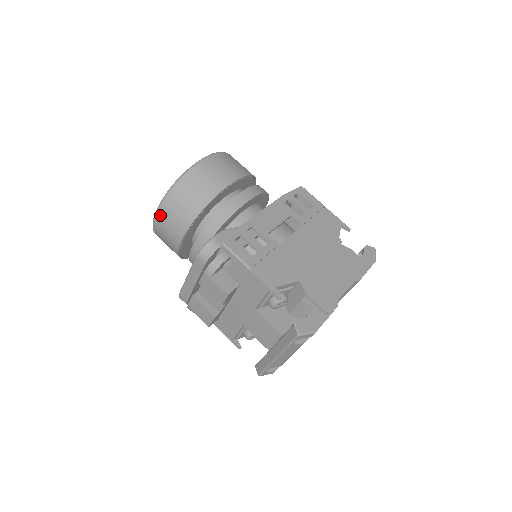
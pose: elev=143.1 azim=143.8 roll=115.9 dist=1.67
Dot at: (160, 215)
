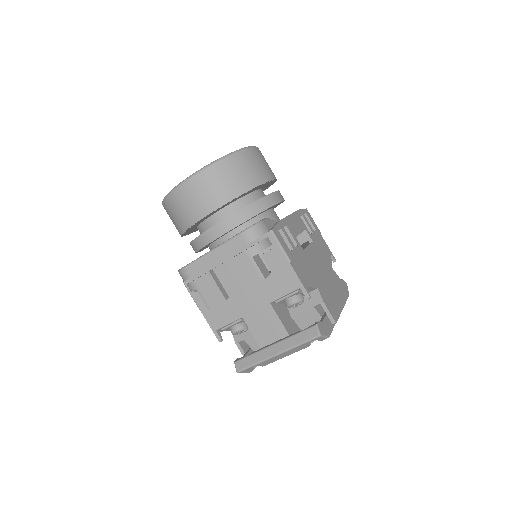
Dot at: (195, 181)
